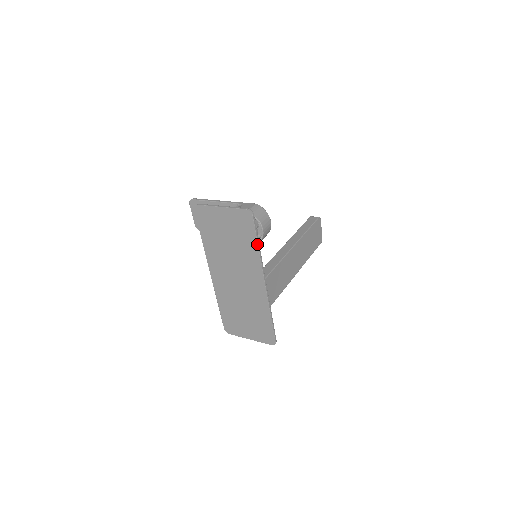
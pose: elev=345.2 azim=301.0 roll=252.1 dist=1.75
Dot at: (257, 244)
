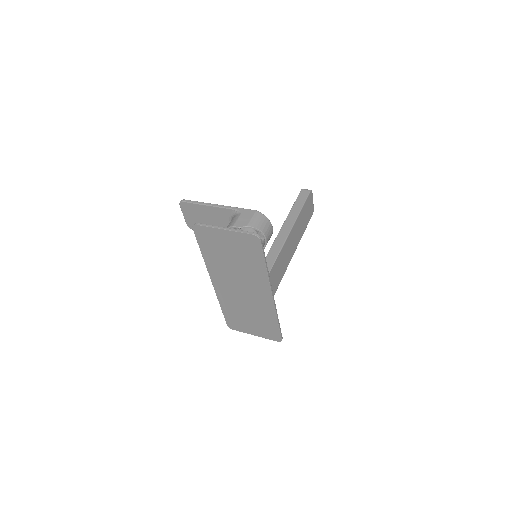
Dot at: (265, 264)
